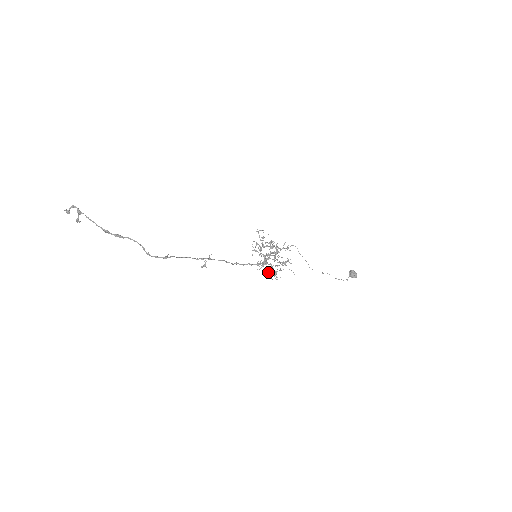
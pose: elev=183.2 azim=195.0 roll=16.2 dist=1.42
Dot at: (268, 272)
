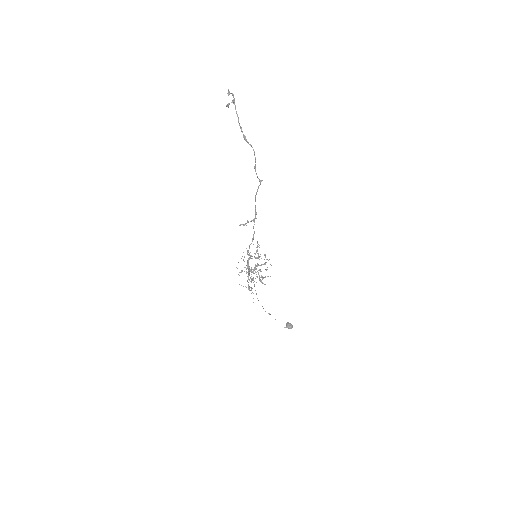
Dot at: occluded
